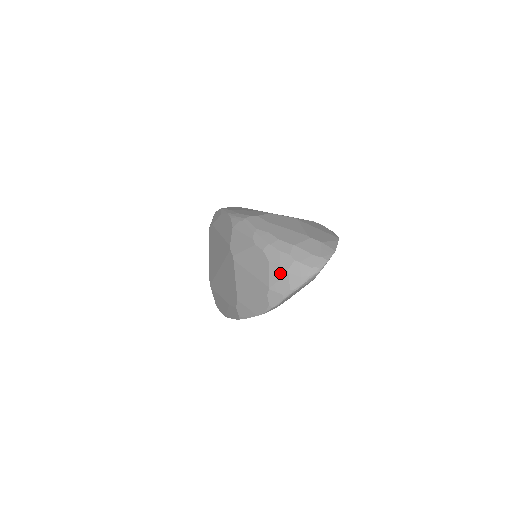
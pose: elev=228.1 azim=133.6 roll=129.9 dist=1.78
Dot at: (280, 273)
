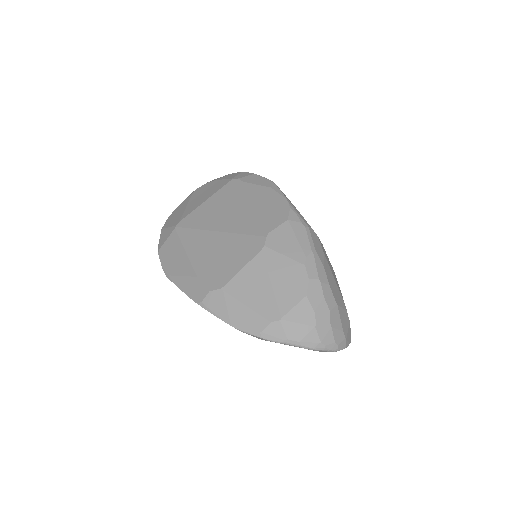
Dot at: (307, 318)
